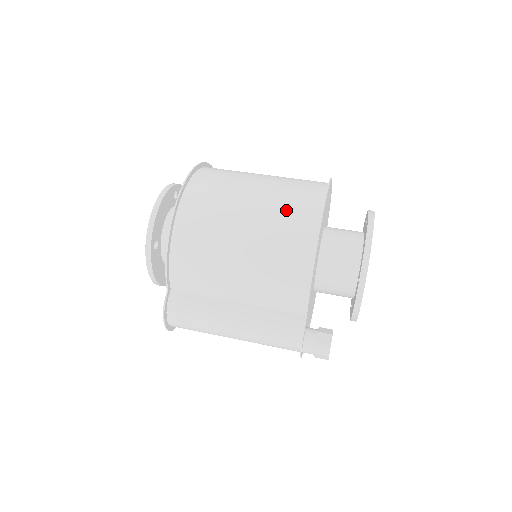
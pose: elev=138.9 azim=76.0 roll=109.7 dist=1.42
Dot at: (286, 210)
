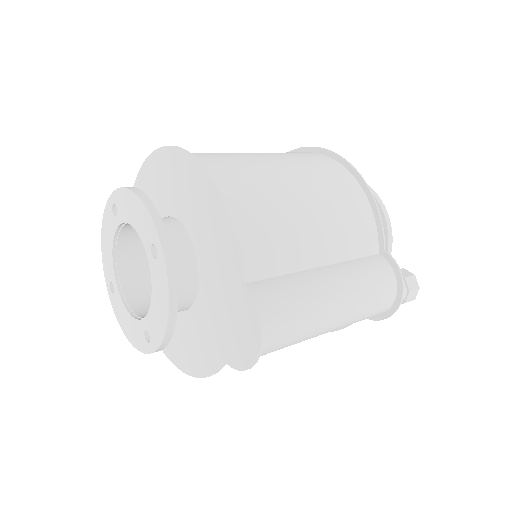
Dot at: (300, 157)
